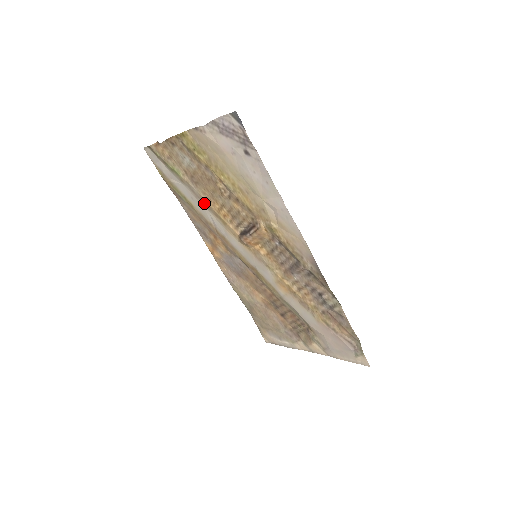
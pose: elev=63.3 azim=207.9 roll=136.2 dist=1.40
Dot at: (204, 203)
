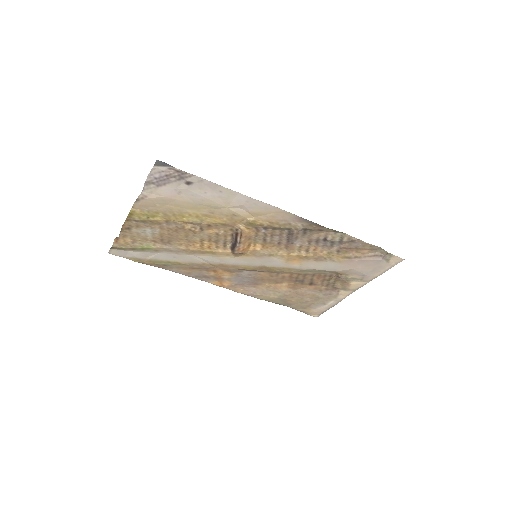
Dot at: (186, 252)
